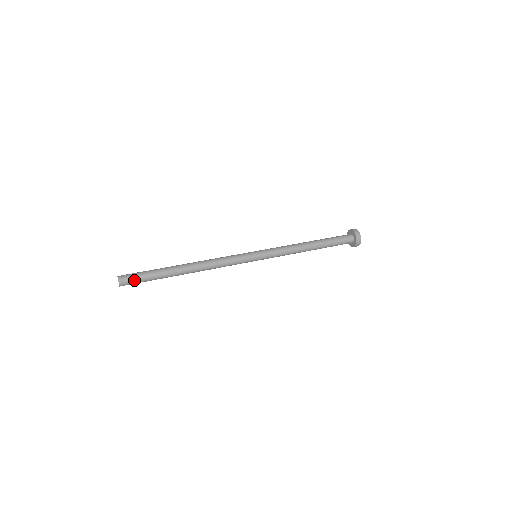
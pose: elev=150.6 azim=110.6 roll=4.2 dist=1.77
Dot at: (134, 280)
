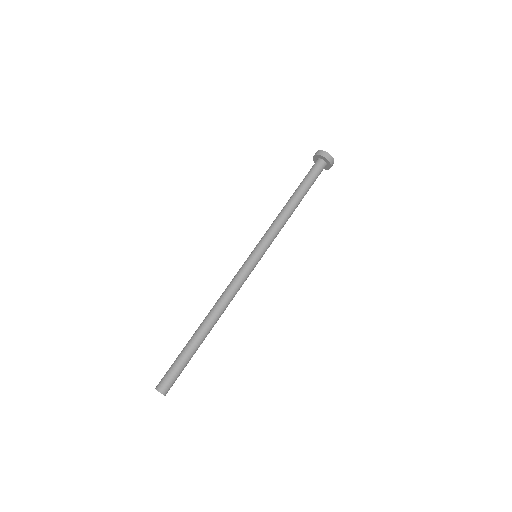
Dot at: (175, 380)
